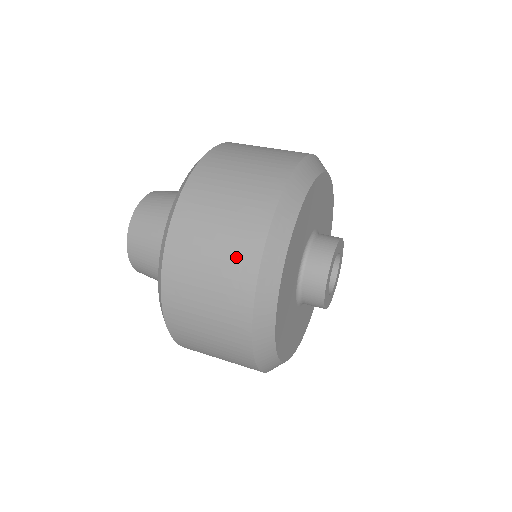
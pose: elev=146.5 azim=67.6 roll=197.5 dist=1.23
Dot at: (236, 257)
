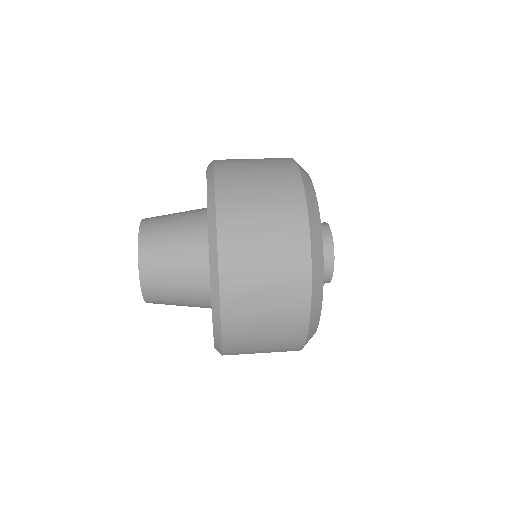
Dot at: (287, 331)
